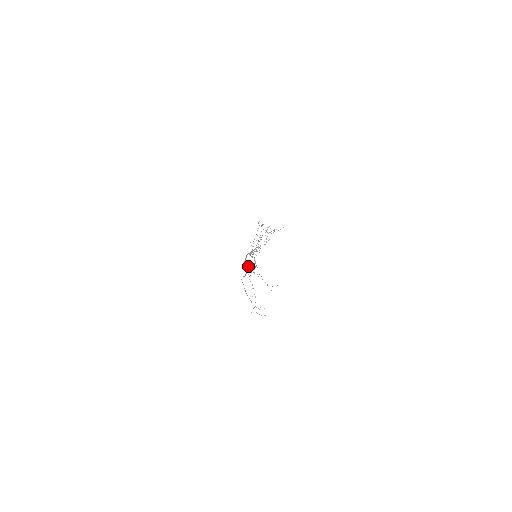
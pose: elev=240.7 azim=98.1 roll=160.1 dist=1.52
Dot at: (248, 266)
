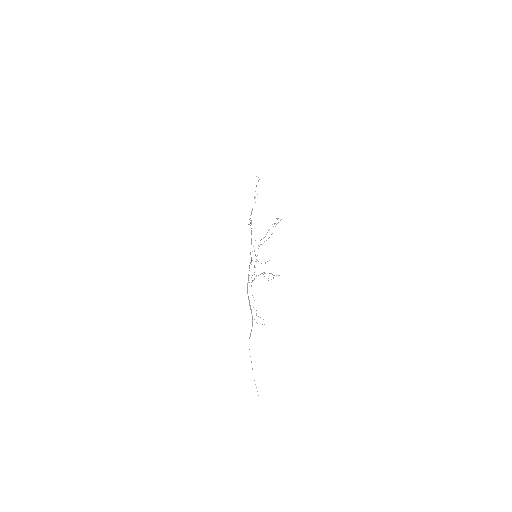
Dot at: occluded
